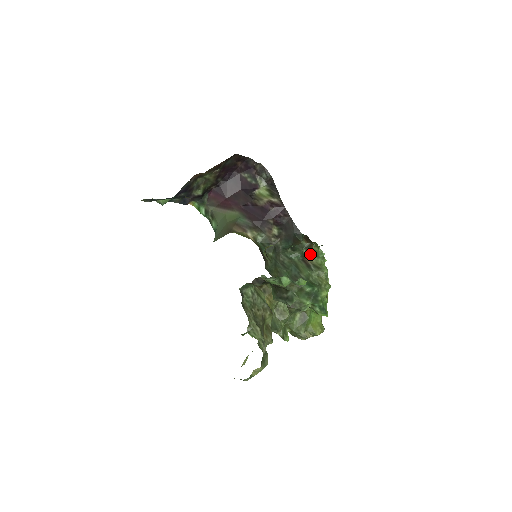
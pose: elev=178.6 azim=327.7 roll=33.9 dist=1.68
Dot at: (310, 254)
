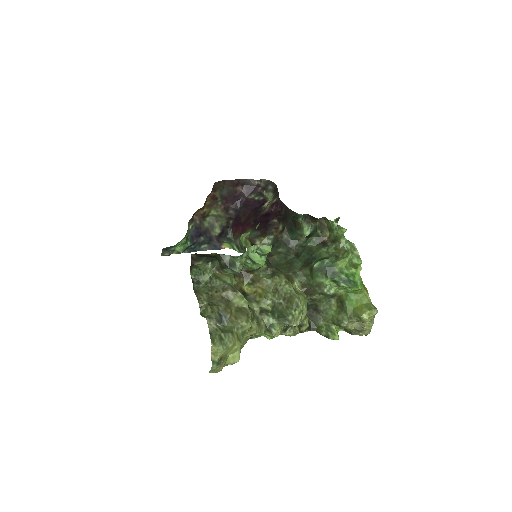
Dot at: (327, 233)
